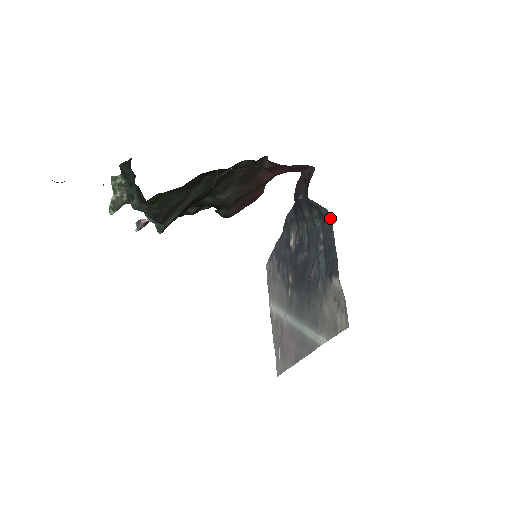
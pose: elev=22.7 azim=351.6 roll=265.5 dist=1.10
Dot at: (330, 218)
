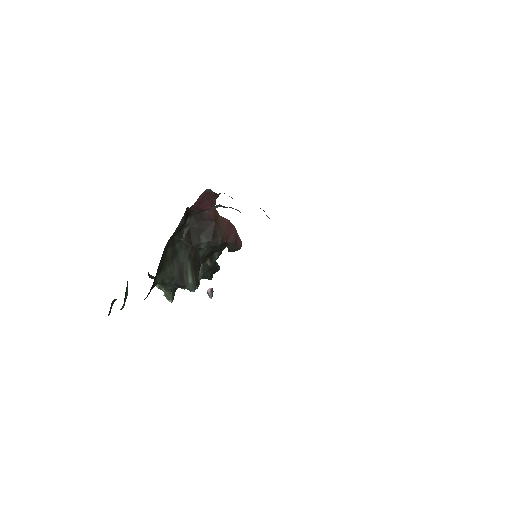
Dot at: occluded
